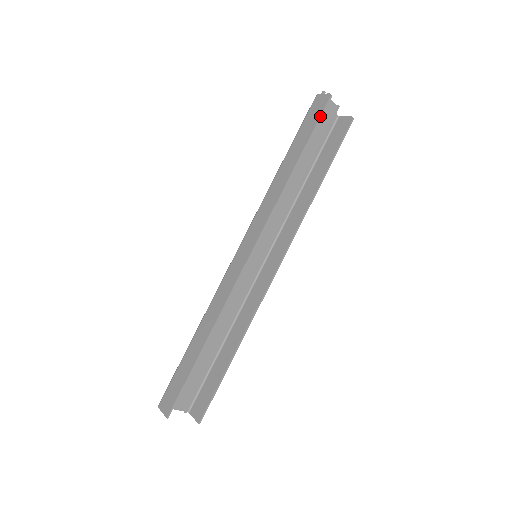
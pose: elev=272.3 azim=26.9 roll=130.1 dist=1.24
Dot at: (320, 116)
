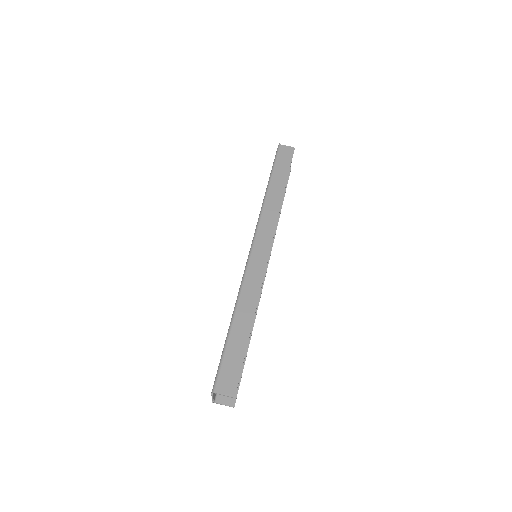
Dot at: occluded
